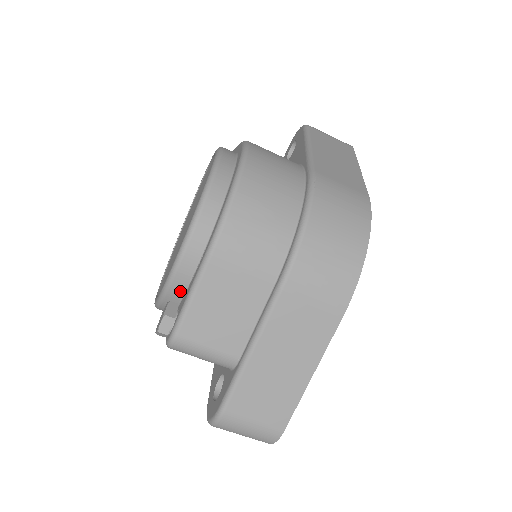
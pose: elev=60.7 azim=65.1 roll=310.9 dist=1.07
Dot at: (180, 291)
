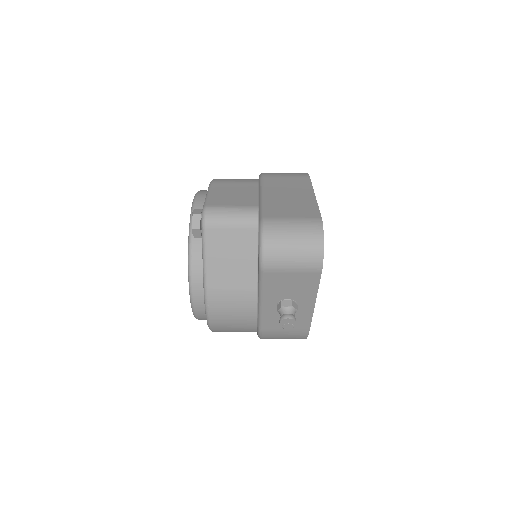
Dot at: occluded
